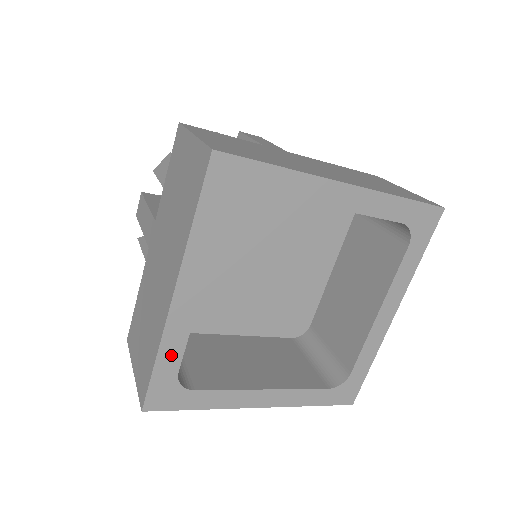
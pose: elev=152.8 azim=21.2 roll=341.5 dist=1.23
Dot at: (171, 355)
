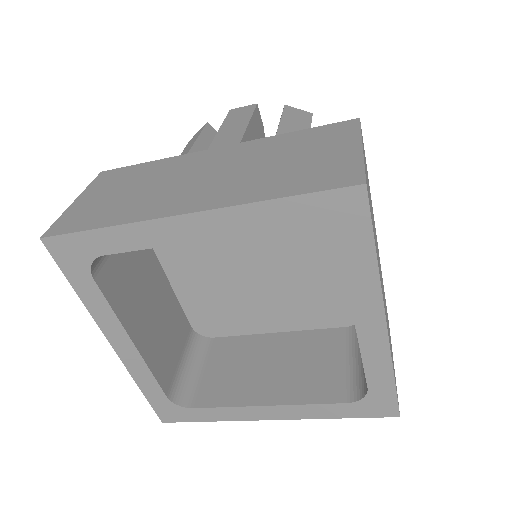
Dot at: (118, 240)
